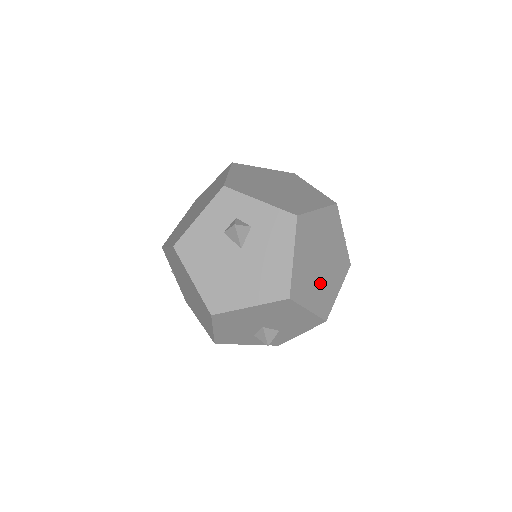
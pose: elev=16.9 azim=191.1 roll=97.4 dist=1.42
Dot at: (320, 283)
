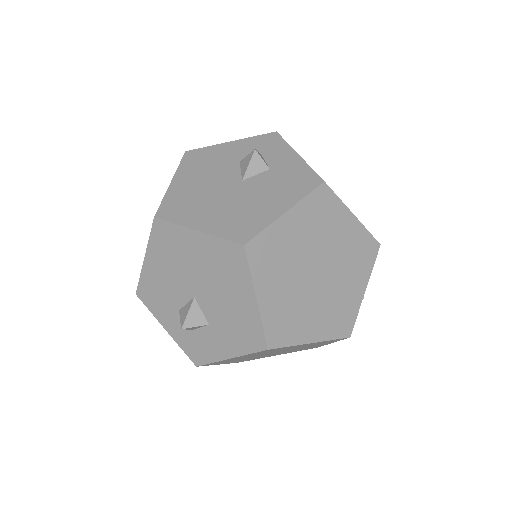
Dot at: (296, 293)
